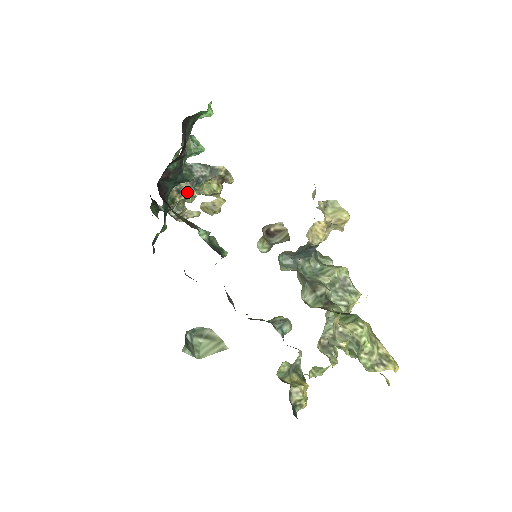
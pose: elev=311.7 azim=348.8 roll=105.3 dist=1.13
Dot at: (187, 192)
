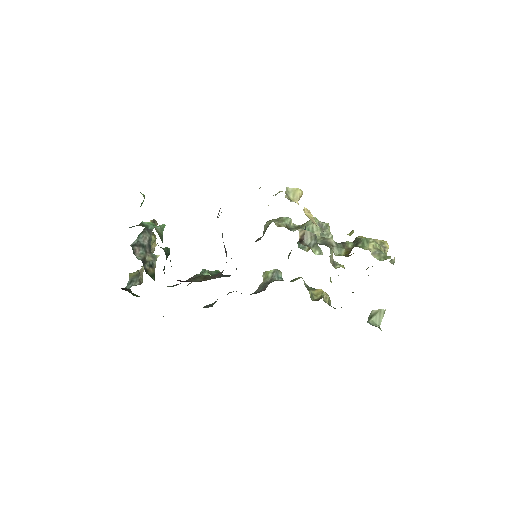
Dot at: (154, 261)
